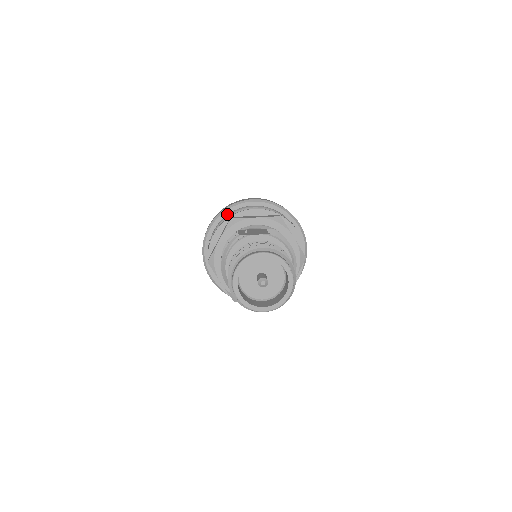
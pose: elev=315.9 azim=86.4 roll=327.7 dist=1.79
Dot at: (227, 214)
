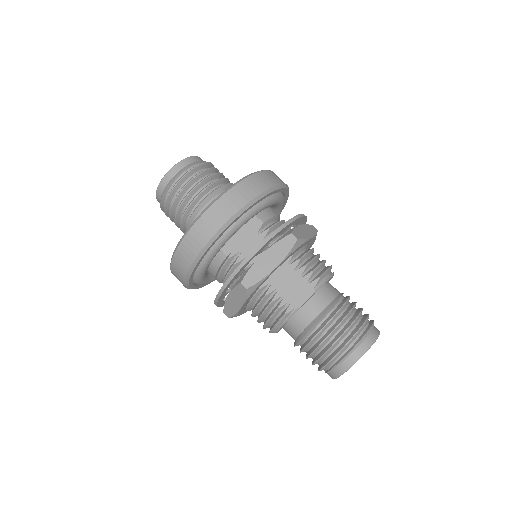
Dot at: occluded
